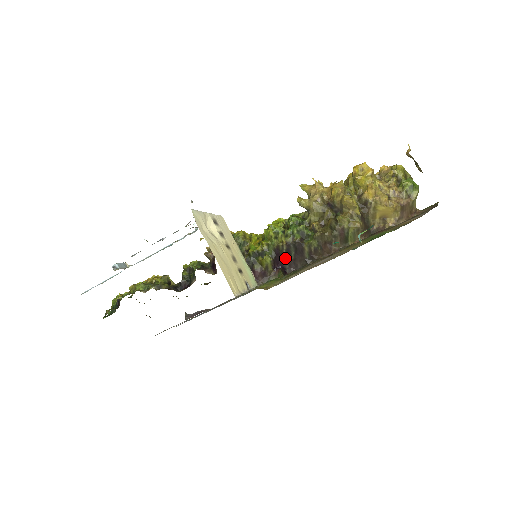
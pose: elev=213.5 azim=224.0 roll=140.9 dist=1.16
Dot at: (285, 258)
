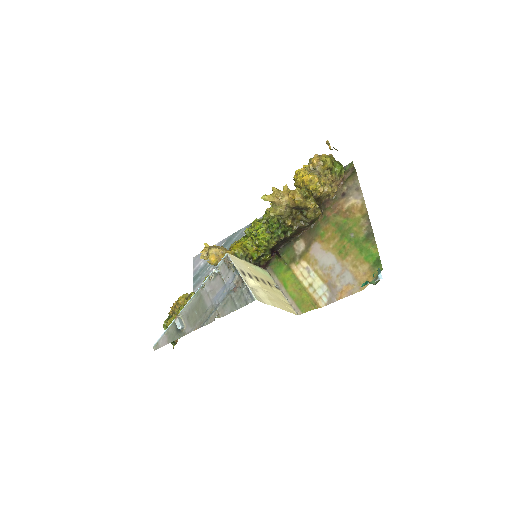
Dot at: (275, 247)
